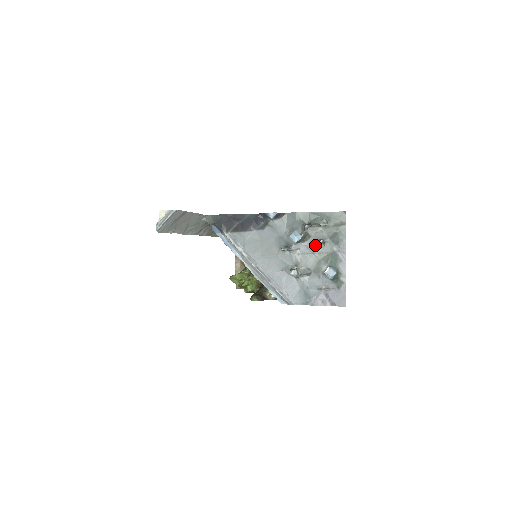
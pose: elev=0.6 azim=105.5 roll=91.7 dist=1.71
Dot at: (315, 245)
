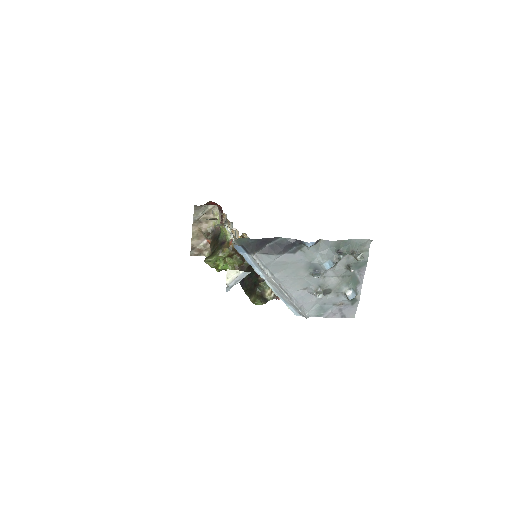
Dot at: (341, 270)
